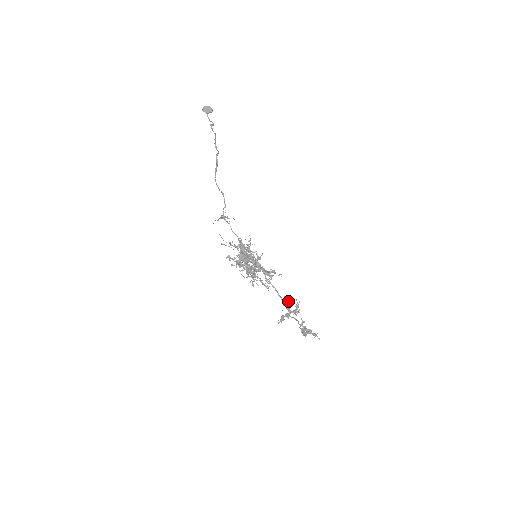
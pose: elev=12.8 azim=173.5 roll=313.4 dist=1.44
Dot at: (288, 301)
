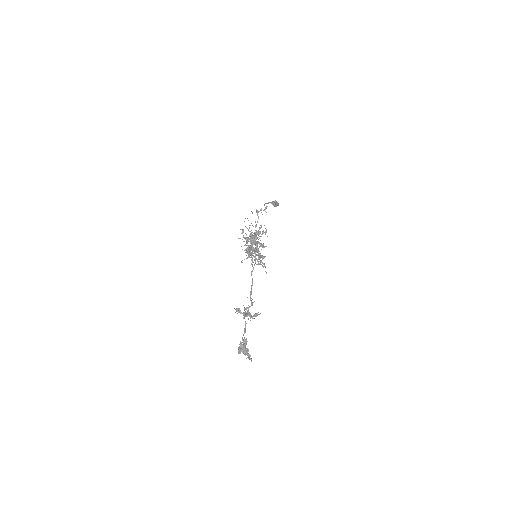
Dot at: occluded
